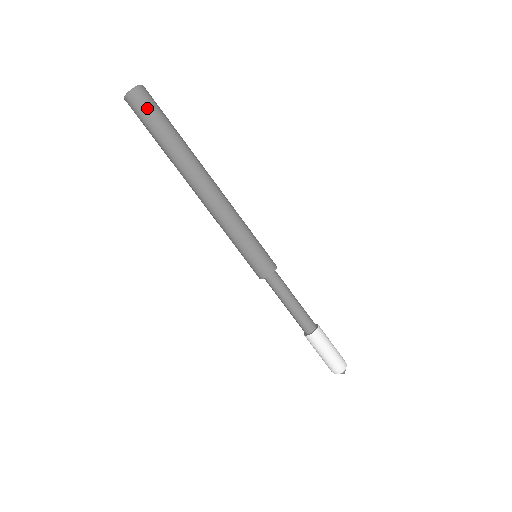
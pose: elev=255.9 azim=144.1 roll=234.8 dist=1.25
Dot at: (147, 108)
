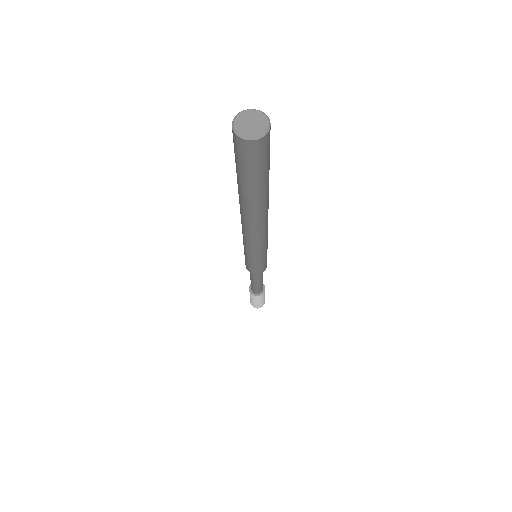
Dot at: (266, 155)
